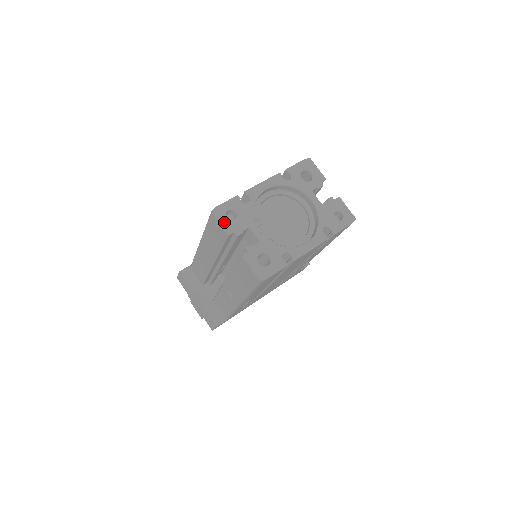
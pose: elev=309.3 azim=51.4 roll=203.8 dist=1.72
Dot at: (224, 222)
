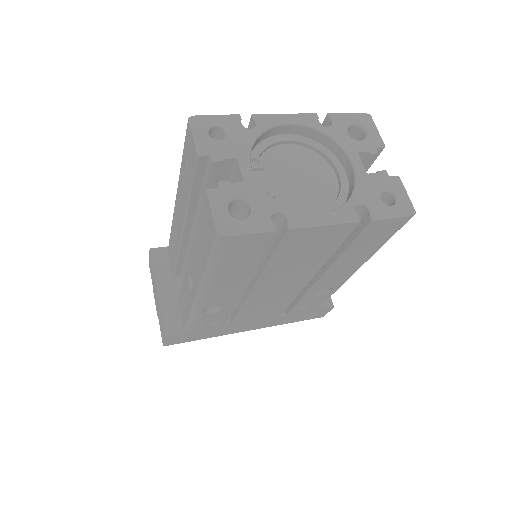
Dot at: (200, 137)
